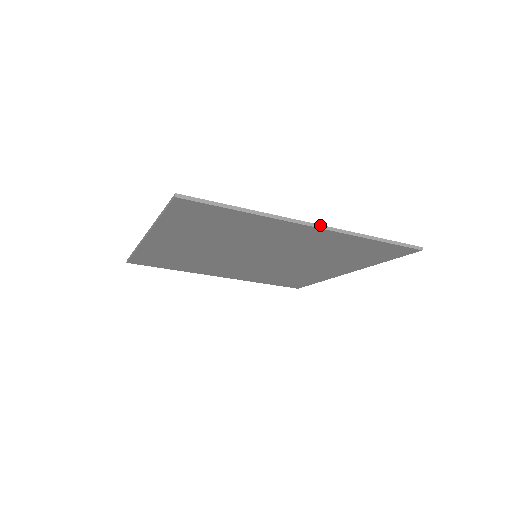
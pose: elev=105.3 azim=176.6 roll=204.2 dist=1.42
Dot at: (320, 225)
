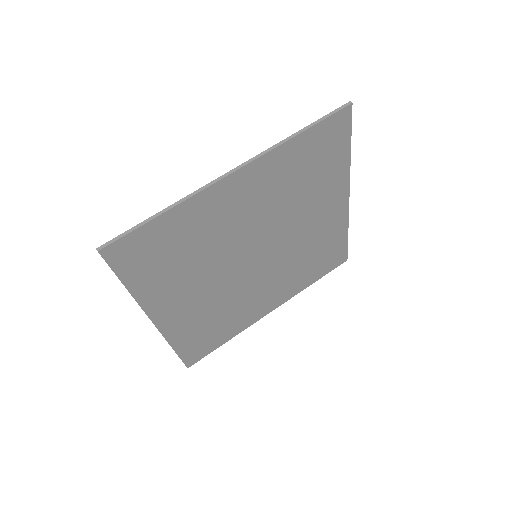
Dot at: (239, 166)
